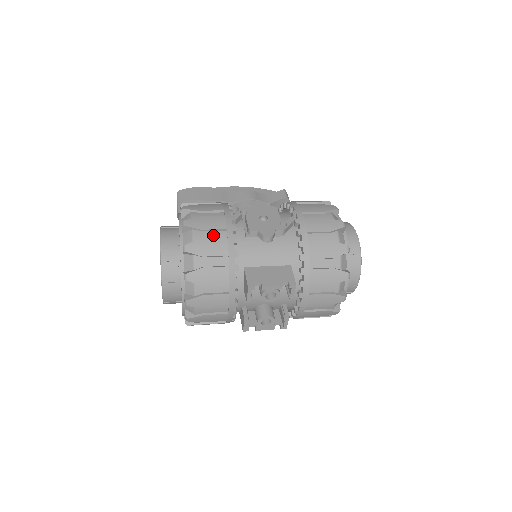
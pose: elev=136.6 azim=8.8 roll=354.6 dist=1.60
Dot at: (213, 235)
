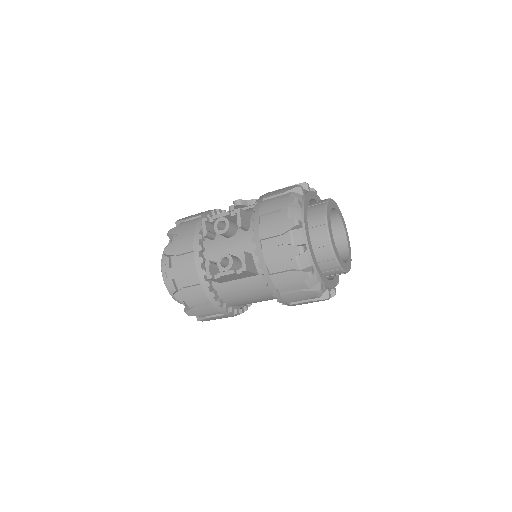
Dot at: occluded
